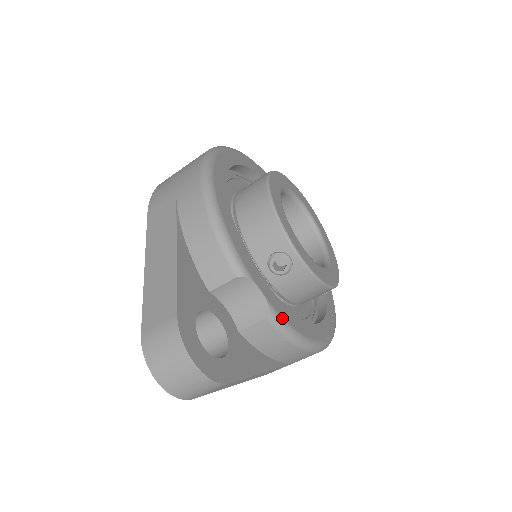
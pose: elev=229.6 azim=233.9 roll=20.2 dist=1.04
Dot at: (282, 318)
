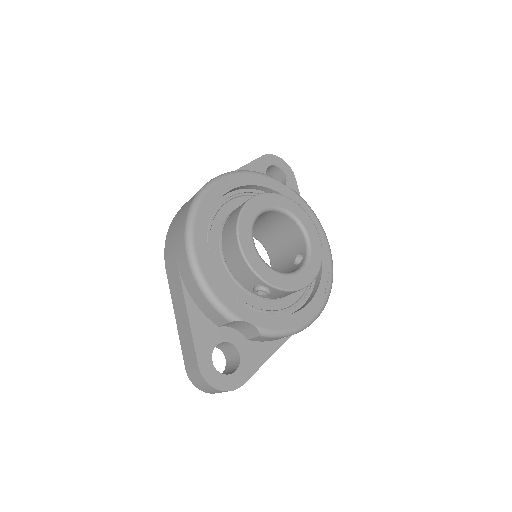
Dot at: (271, 330)
